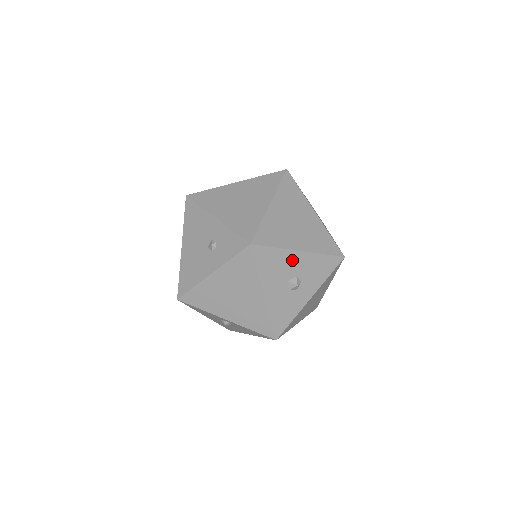
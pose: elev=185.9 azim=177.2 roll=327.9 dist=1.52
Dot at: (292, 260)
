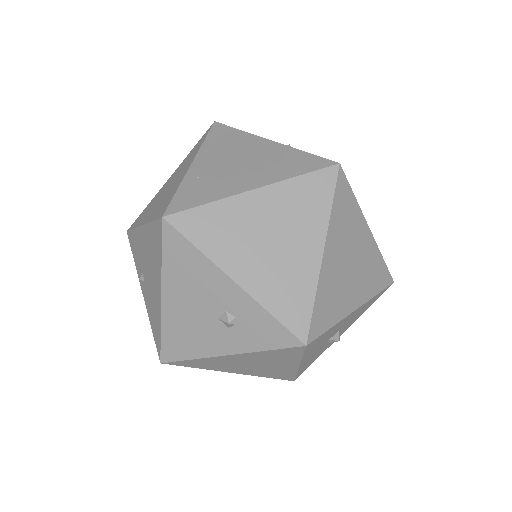
Dot at: (343, 322)
